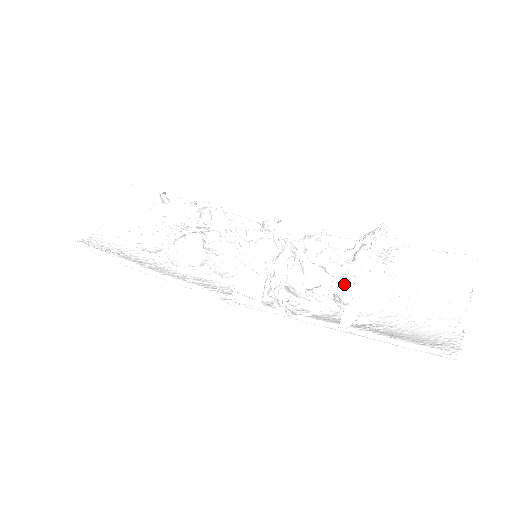
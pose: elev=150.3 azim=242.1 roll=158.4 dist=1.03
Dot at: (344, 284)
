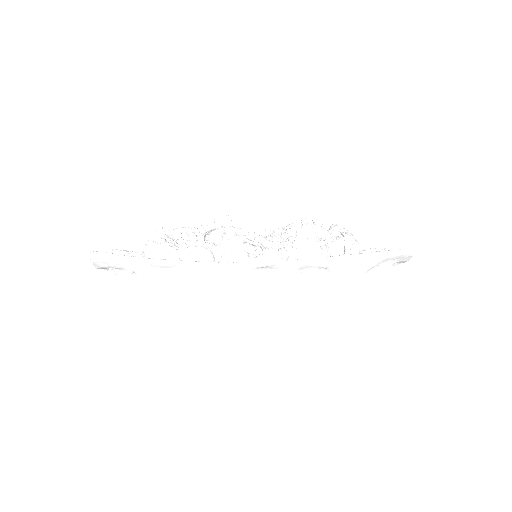
Dot at: (333, 239)
